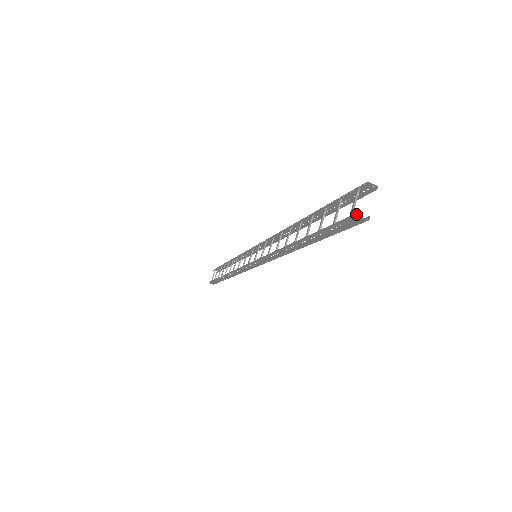
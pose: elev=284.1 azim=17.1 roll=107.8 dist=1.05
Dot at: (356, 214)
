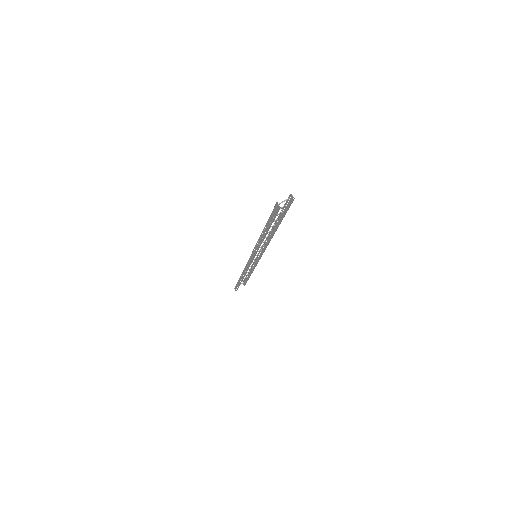
Dot at: (277, 202)
